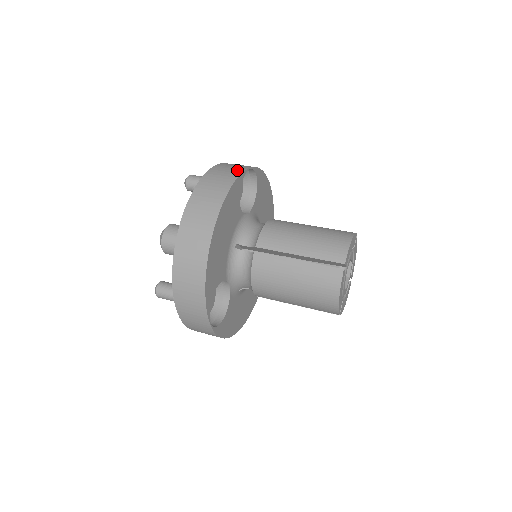
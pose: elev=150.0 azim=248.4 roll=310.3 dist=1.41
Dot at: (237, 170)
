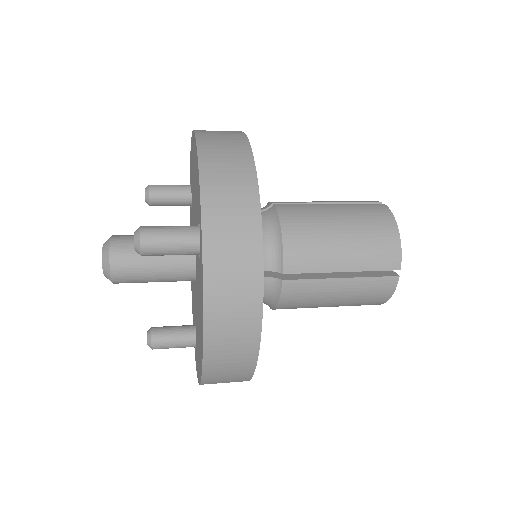
Dot at: occluded
